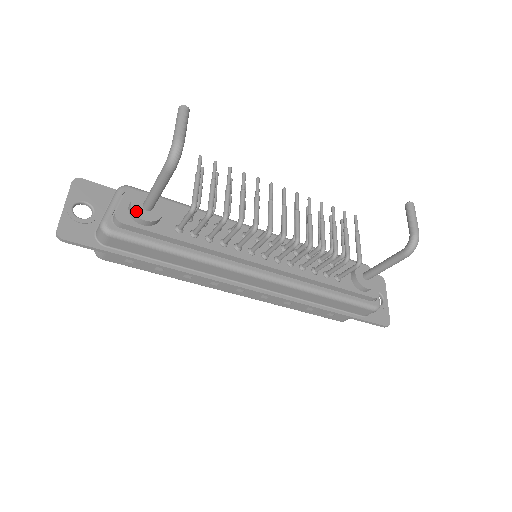
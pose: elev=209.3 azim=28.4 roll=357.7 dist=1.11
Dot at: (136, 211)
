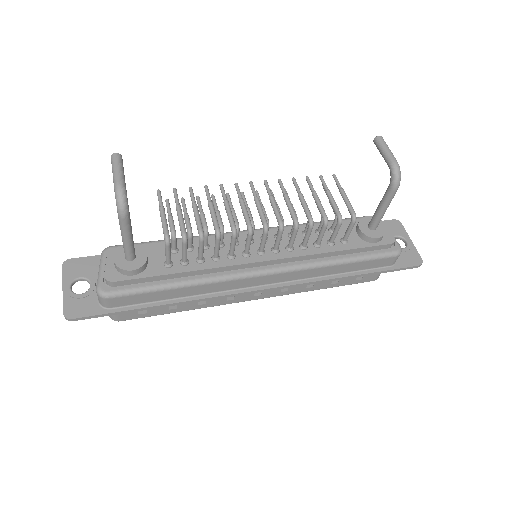
Dot at: (121, 266)
